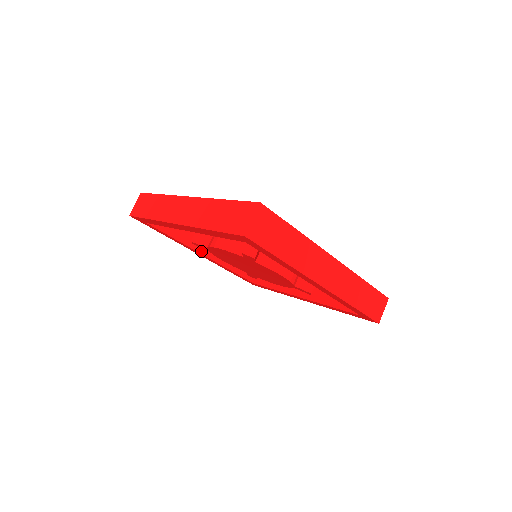
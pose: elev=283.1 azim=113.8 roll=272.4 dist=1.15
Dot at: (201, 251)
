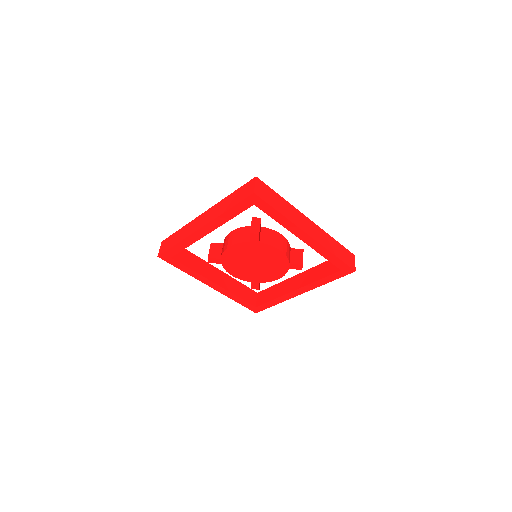
Dot at: (212, 280)
